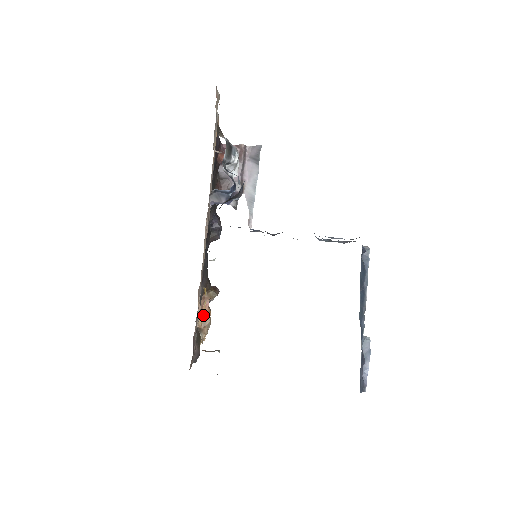
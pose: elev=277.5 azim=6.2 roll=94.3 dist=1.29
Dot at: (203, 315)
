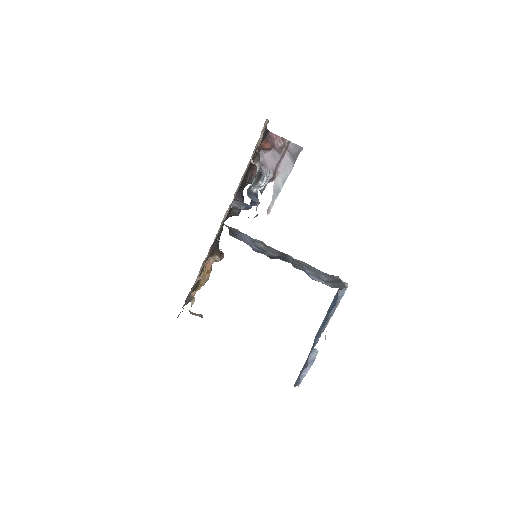
Dot at: (204, 271)
